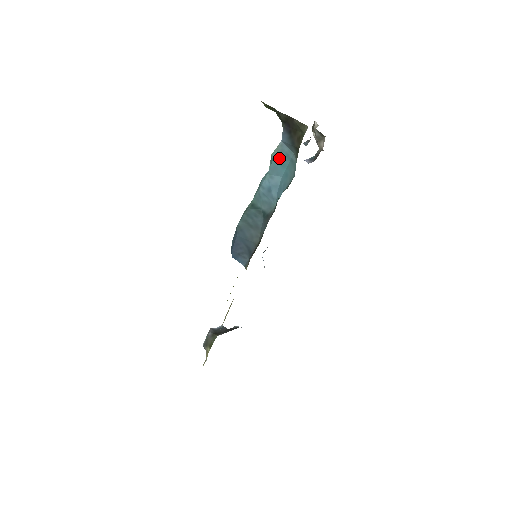
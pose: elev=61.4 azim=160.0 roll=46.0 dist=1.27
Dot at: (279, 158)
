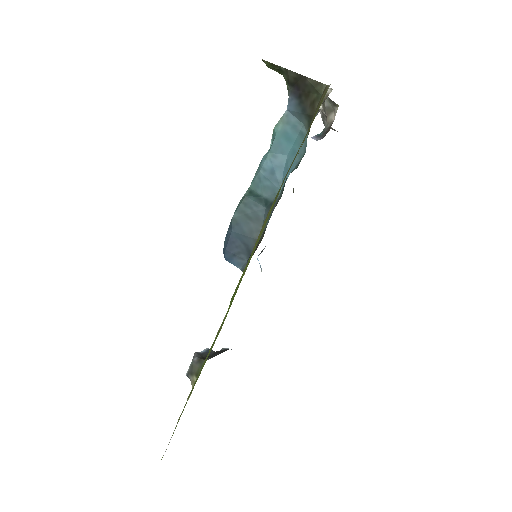
Dot at: (284, 131)
